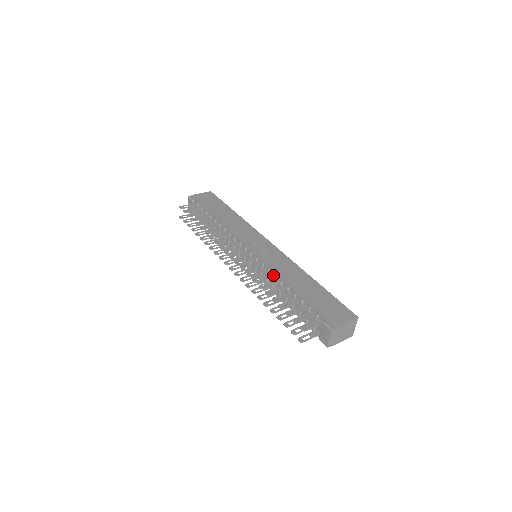
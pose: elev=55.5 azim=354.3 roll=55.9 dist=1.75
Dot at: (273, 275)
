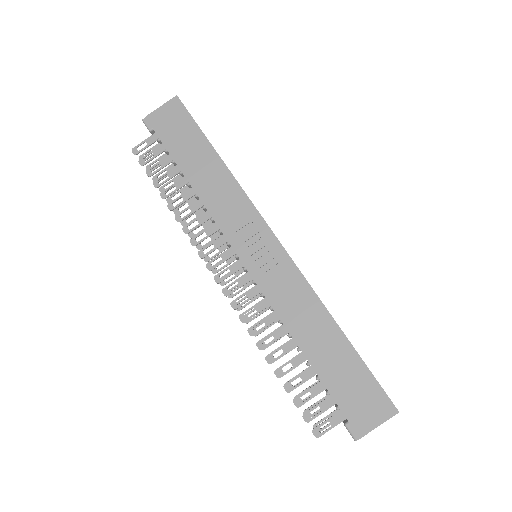
Dot at: (278, 316)
